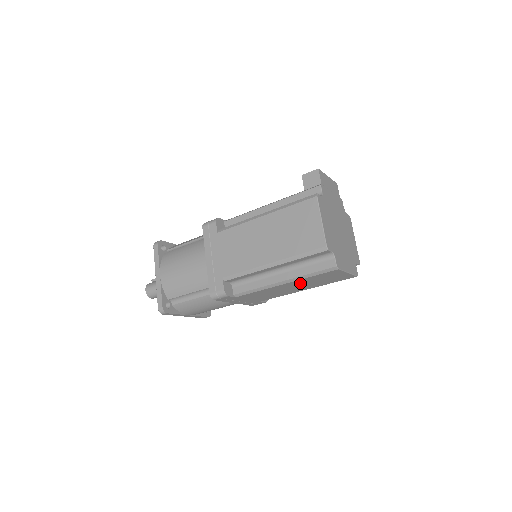
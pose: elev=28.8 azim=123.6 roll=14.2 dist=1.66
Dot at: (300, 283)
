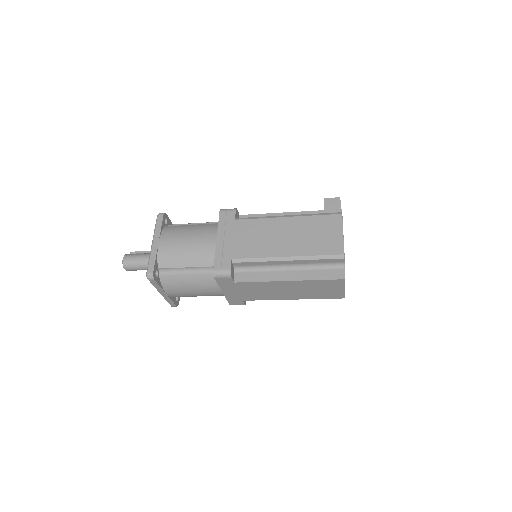
Dot at: (300, 286)
